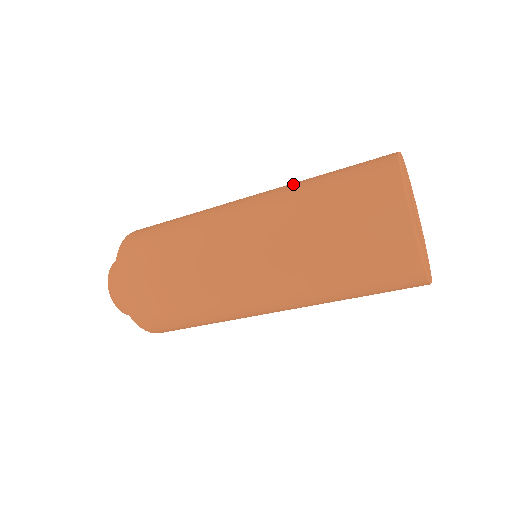
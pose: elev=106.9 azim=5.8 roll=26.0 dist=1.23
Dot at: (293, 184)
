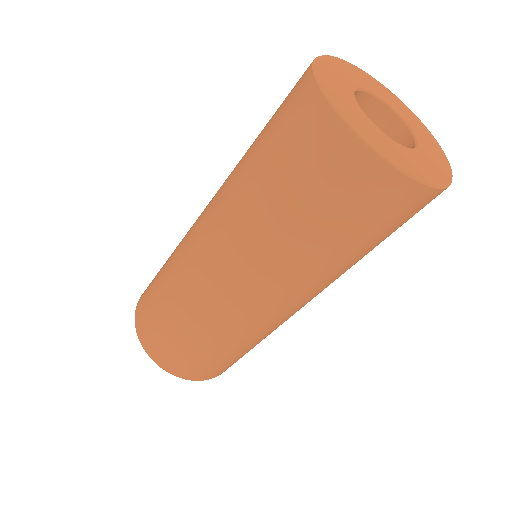
Dot at: (234, 197)
